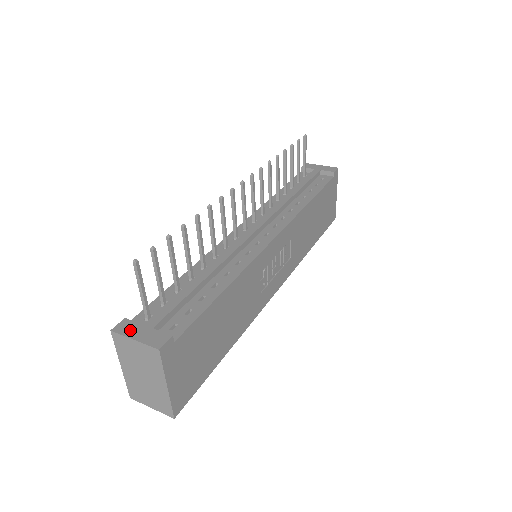
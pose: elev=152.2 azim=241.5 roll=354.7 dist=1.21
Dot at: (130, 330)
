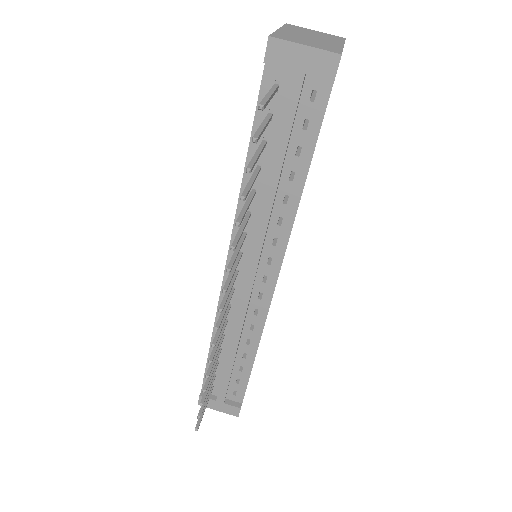
Dot at: (210, 405)
